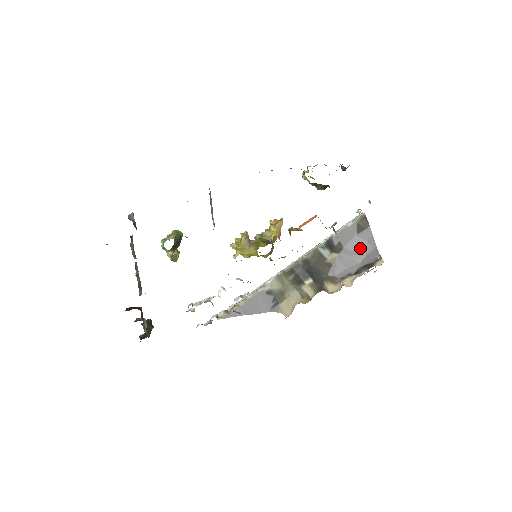
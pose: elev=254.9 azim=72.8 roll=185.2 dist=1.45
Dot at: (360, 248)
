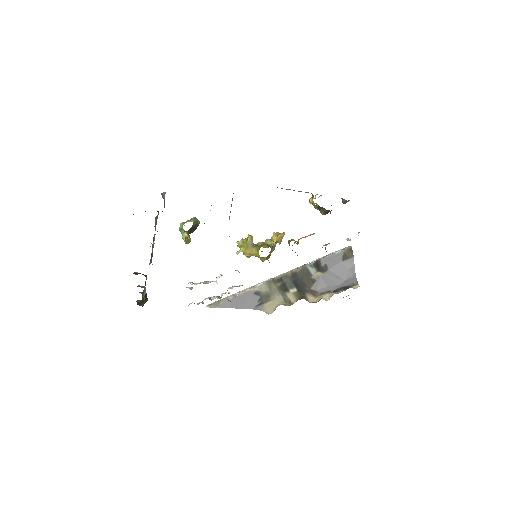
Dot at: (342, 273)
